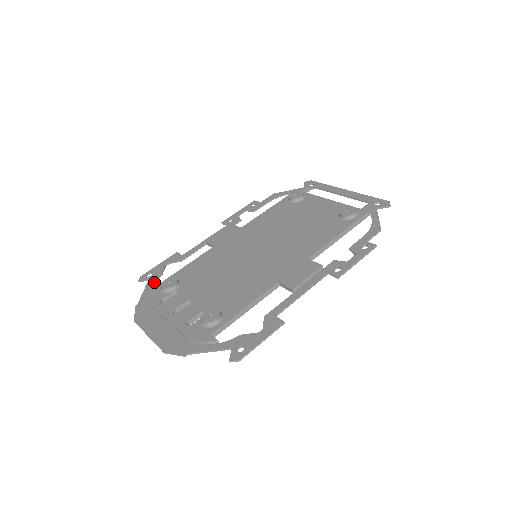
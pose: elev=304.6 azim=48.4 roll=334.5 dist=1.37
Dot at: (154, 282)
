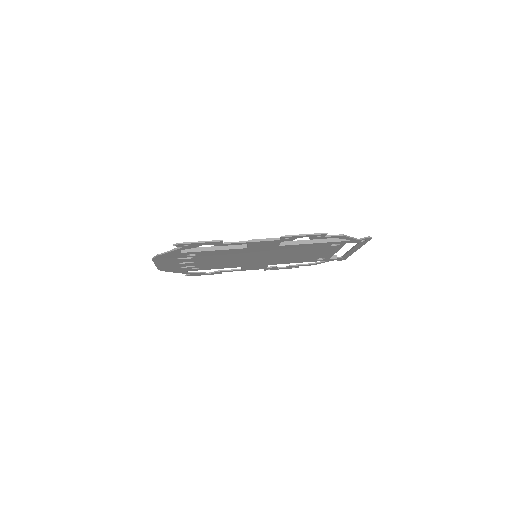
Dot at: (191, 272)
